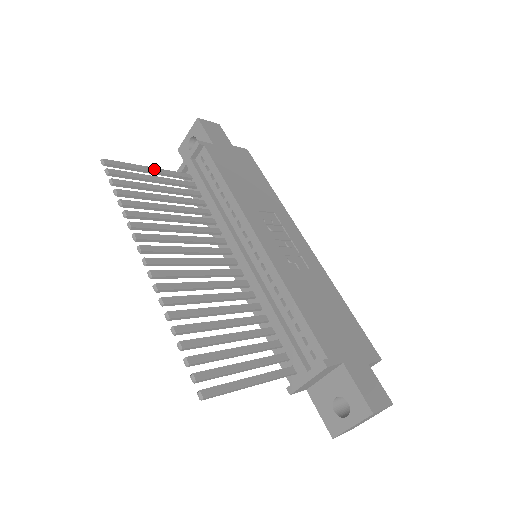
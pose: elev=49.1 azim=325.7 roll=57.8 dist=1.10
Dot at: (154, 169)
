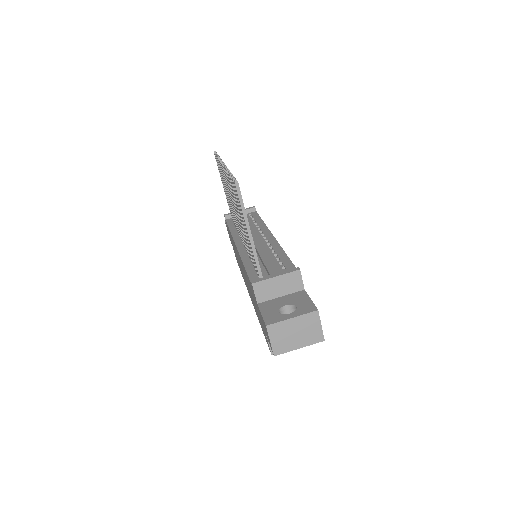
Dot at: occluded
